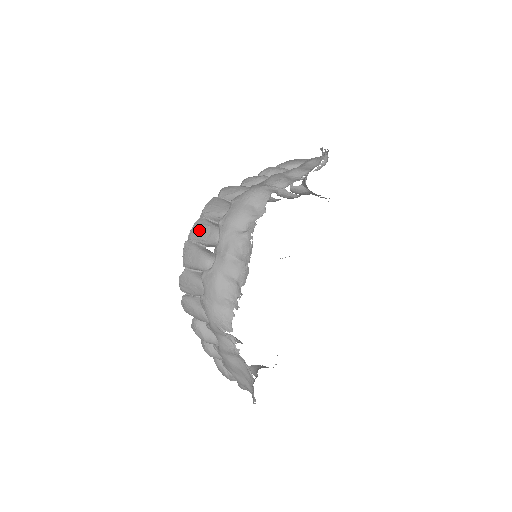
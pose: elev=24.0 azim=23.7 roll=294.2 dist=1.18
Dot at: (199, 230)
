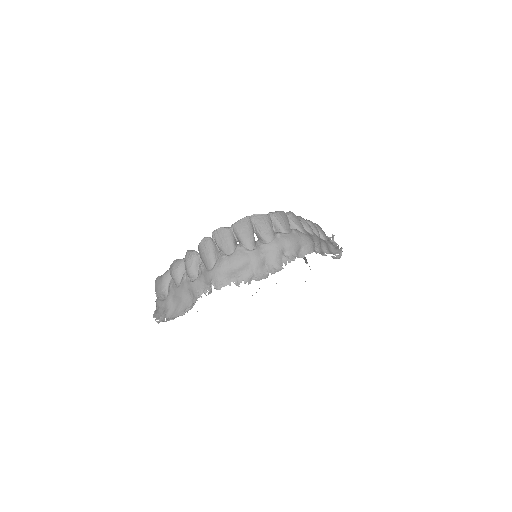
Dot at: (263, 222)
